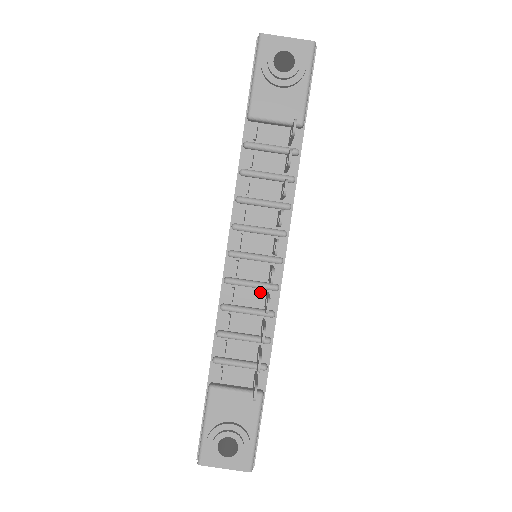
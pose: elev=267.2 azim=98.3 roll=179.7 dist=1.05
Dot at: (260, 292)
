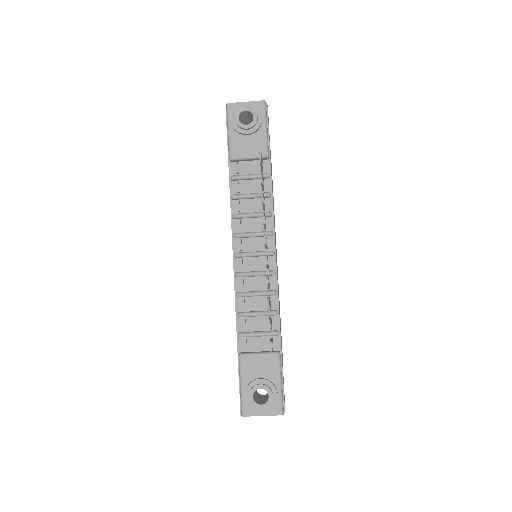
Dot at: (263, 279)
